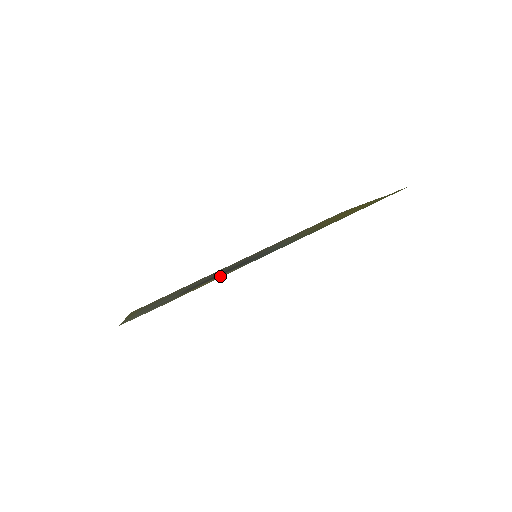
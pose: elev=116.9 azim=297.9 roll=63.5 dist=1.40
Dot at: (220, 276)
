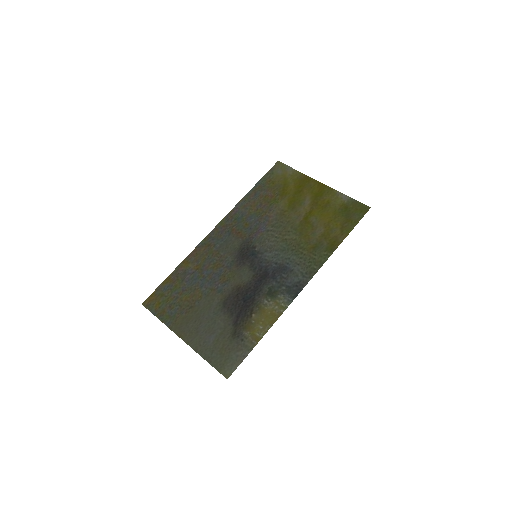
Dot at: (270, 313)
